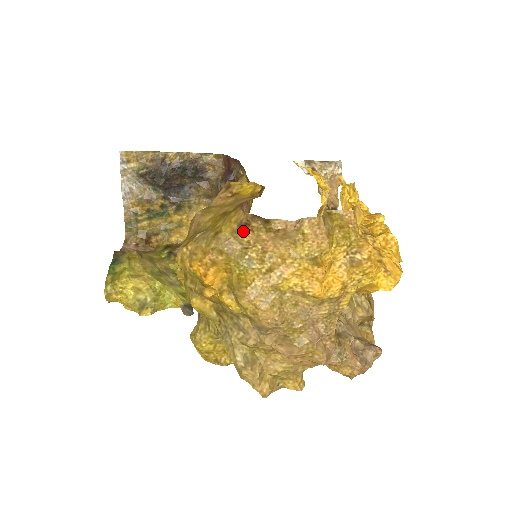
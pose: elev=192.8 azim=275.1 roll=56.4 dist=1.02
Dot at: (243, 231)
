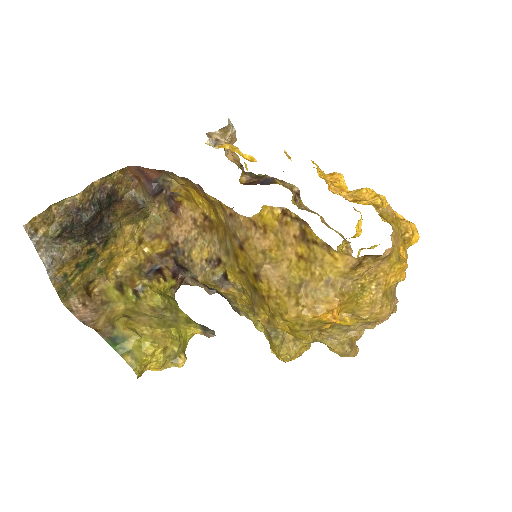
Dot at: (355, 270)
